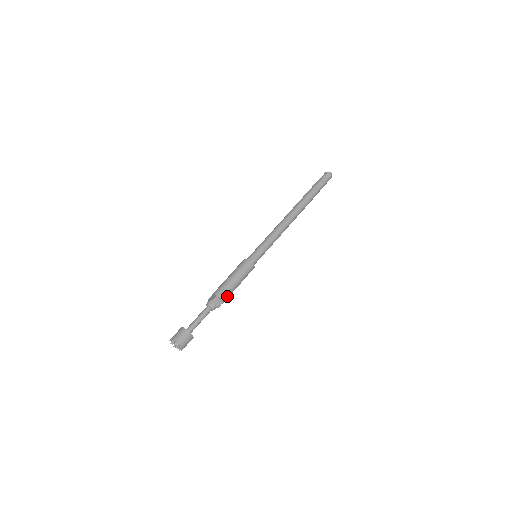
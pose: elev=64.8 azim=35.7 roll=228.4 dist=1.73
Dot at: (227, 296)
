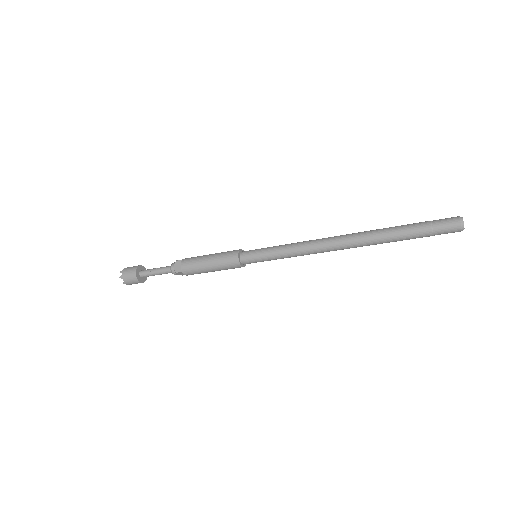
Dot at: (196, 273)
